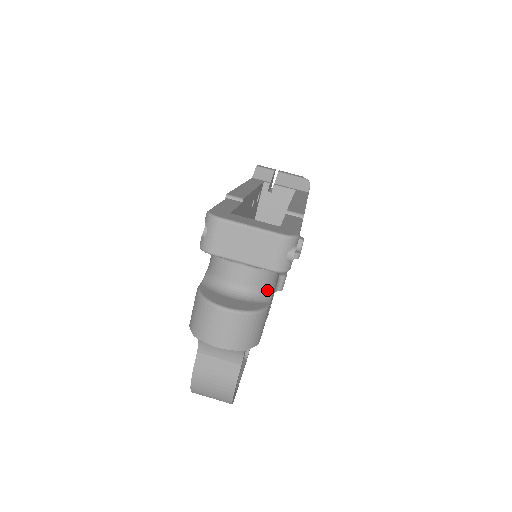
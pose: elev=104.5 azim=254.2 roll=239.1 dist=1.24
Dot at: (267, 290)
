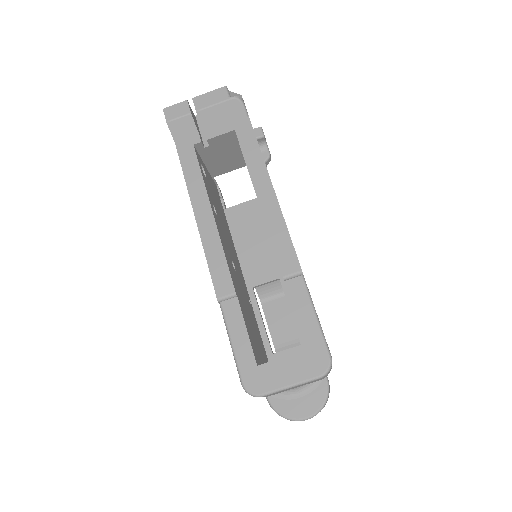
Dot at: occluded
